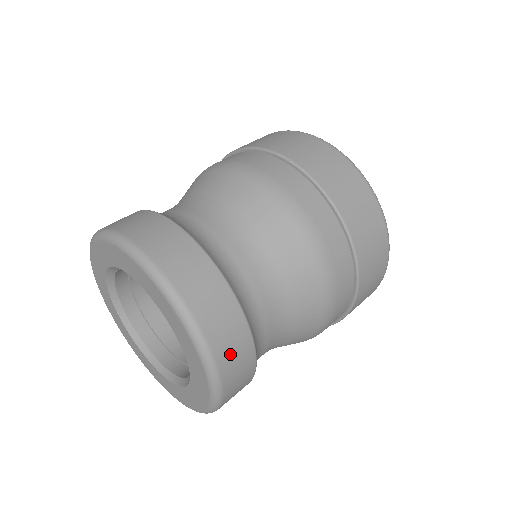
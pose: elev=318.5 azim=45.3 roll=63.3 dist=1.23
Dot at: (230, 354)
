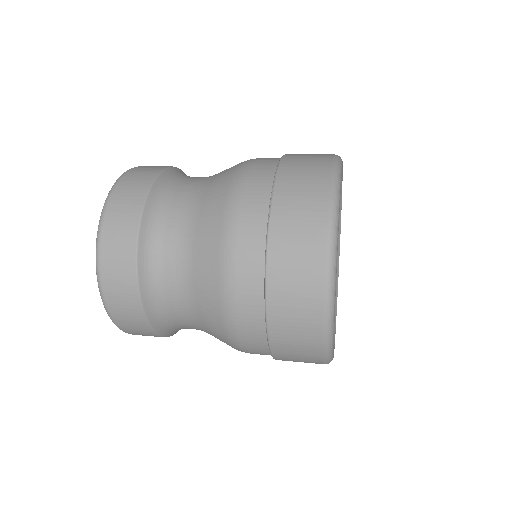
Dot at: (120, 306)
